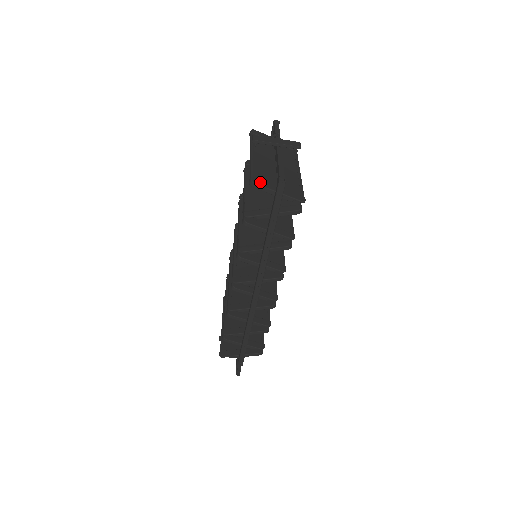
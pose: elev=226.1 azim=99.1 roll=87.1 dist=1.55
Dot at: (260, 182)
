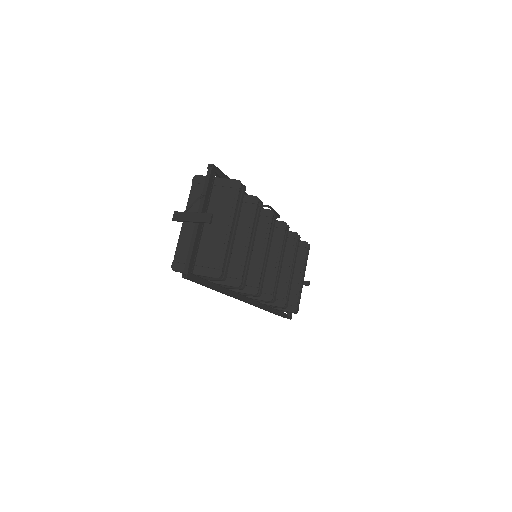
Dot at: (179, 267)
